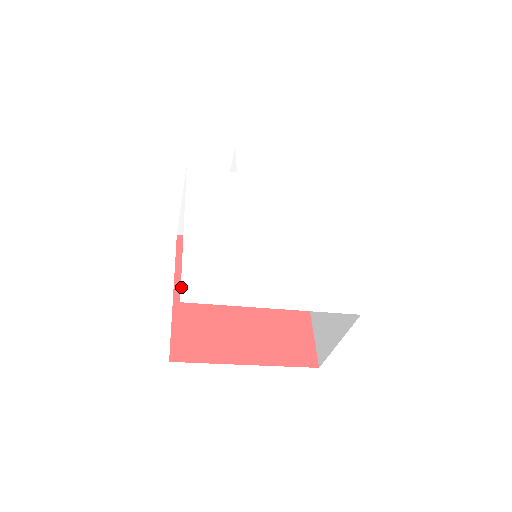
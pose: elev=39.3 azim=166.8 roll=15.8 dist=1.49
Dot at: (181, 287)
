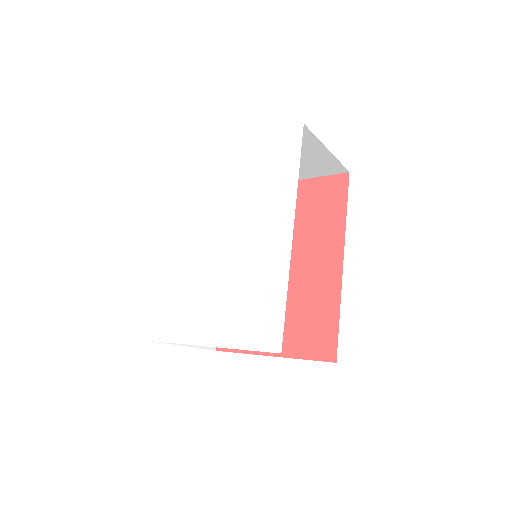
Dot at: (150, 326)
